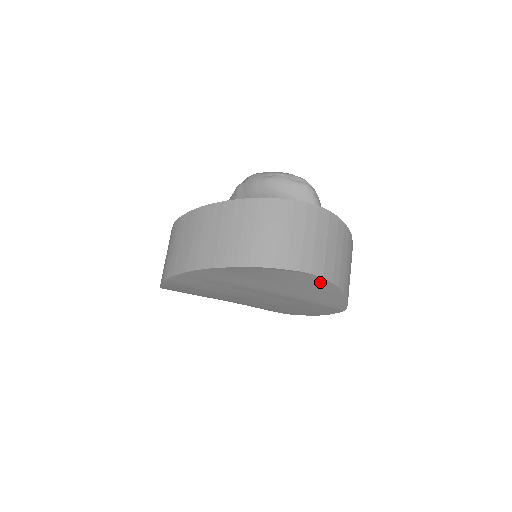
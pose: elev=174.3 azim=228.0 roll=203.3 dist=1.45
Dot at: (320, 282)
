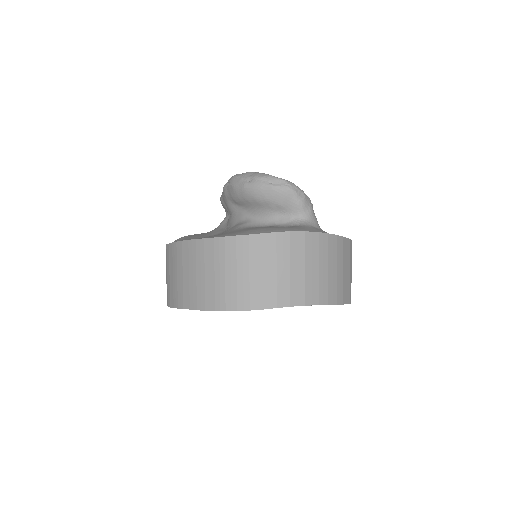
Dot at: occluded
